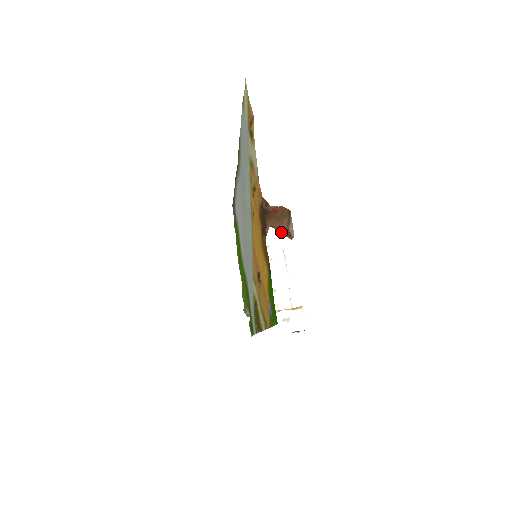
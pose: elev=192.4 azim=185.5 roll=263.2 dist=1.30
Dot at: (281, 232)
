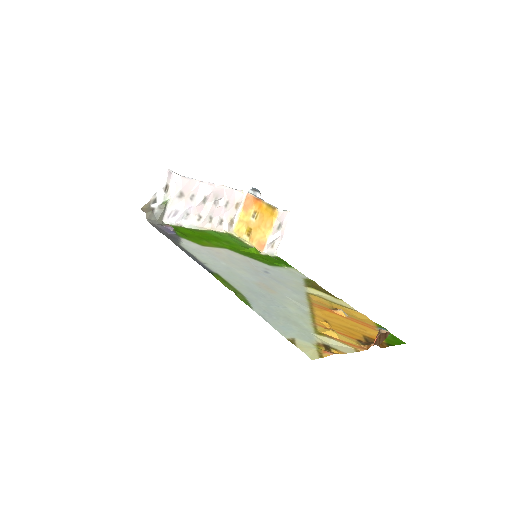
Dot at: (384, 339)
